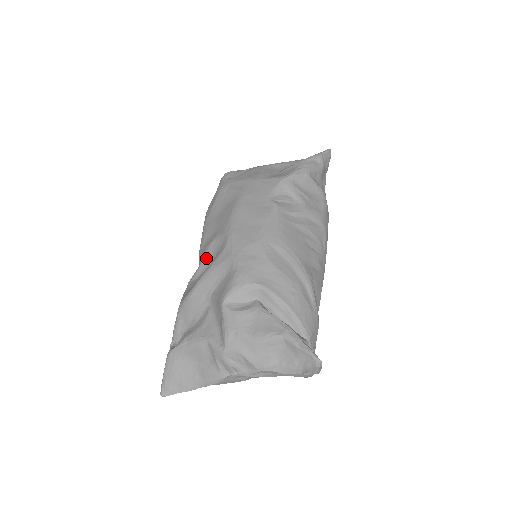
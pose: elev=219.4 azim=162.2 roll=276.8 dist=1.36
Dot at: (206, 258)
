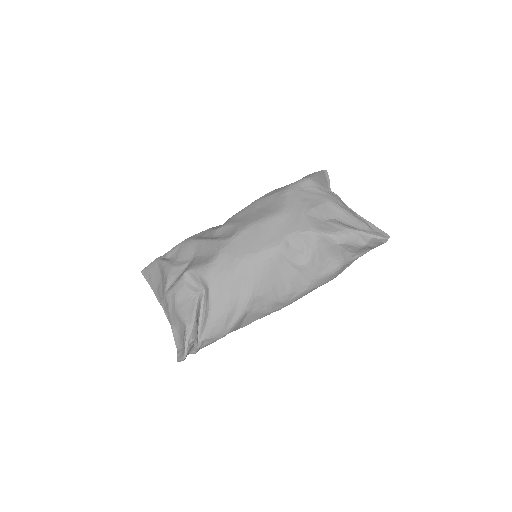
Dot at: (221, 230)
